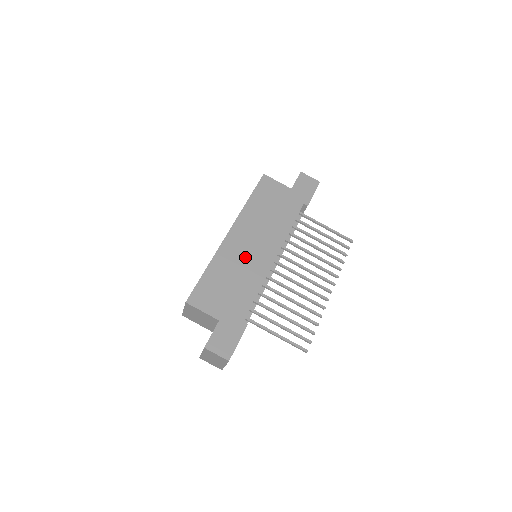
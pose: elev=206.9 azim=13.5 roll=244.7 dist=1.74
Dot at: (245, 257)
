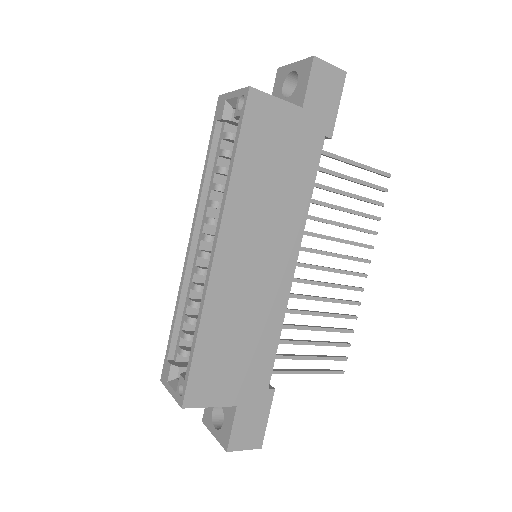
Dot at: (251, 288)
